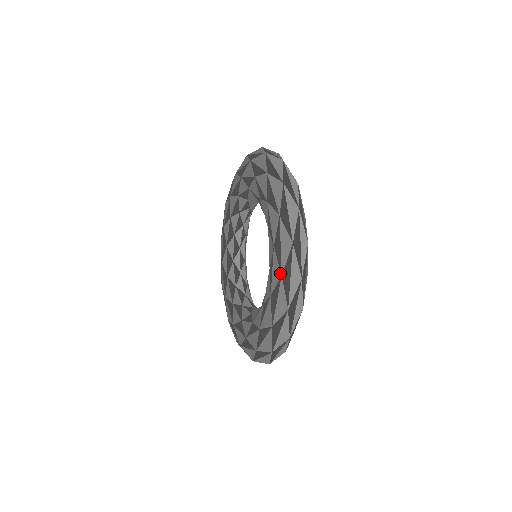
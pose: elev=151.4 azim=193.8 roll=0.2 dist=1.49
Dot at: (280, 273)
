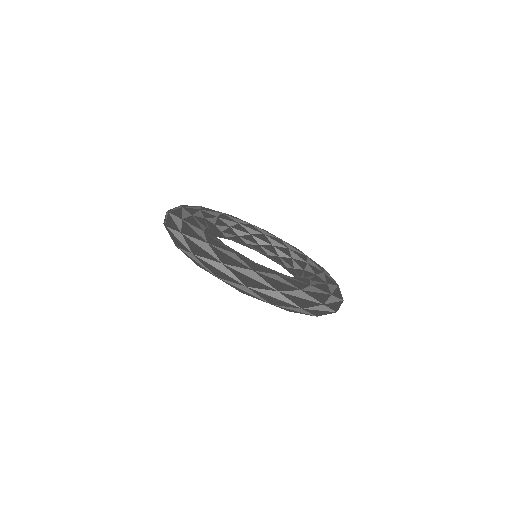
Dot at: occluded
